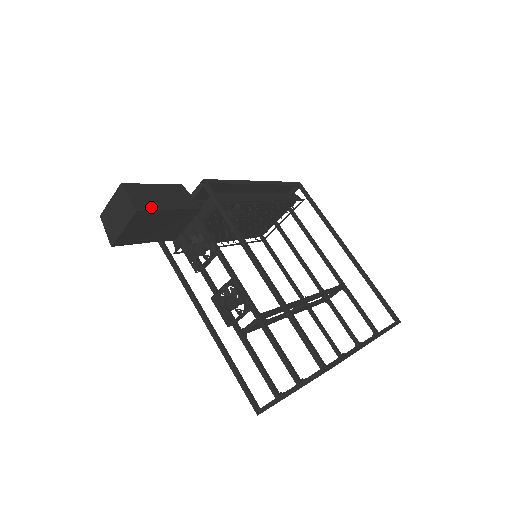
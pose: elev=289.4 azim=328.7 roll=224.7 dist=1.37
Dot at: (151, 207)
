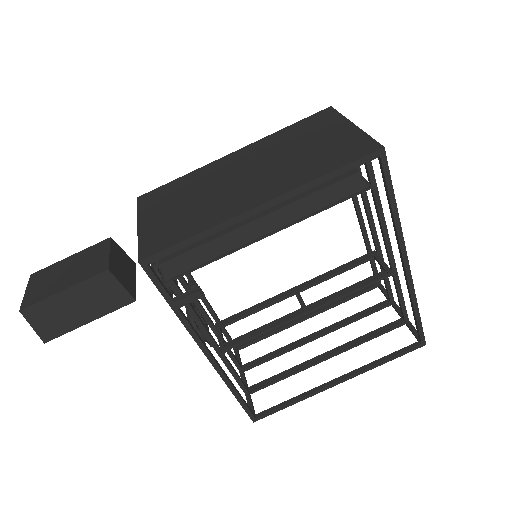
Dot at: (62, 331)
